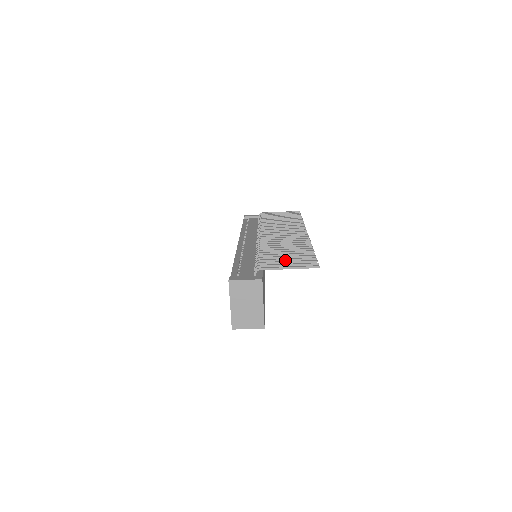
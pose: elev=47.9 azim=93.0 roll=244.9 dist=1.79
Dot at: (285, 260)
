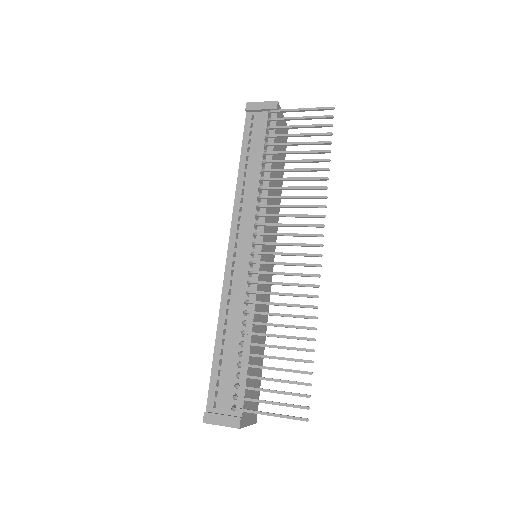
Dot at: occluded
